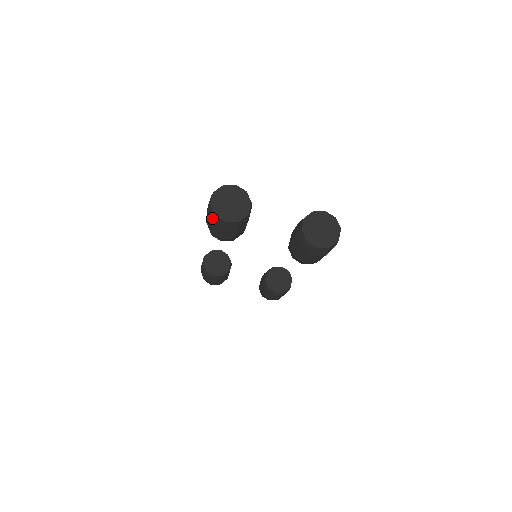
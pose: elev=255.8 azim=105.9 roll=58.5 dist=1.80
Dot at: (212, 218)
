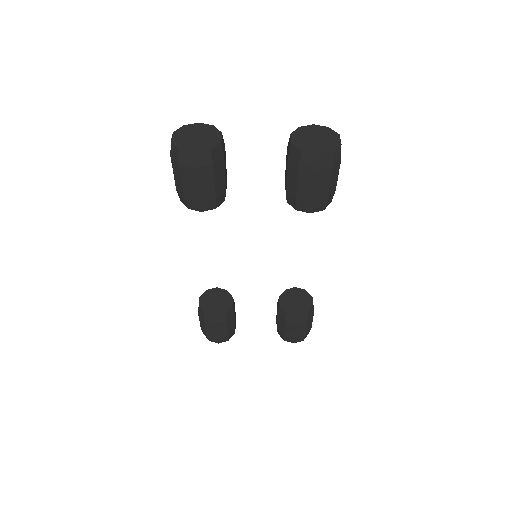
Dot at: (178, 160)
